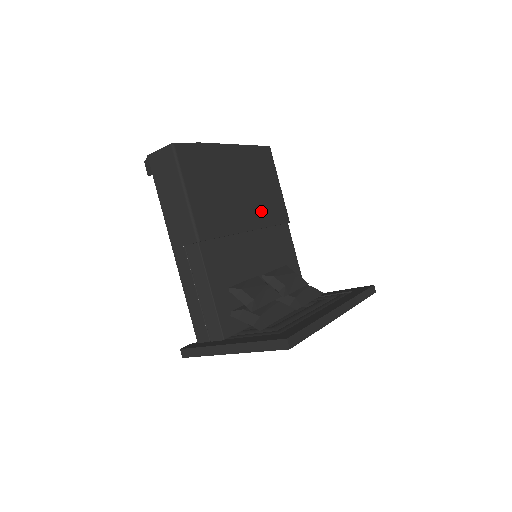
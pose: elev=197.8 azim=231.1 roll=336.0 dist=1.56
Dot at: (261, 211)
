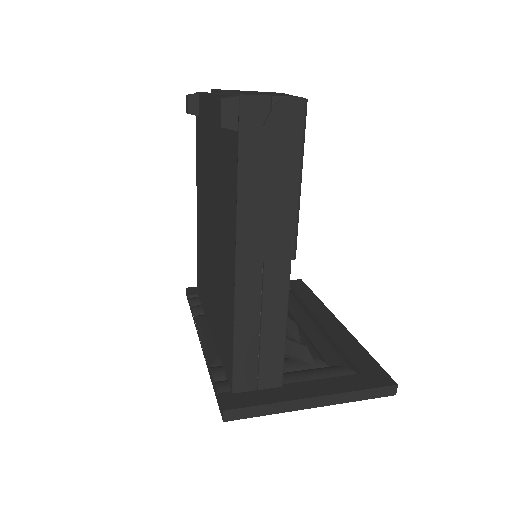
Dot at: occluded
